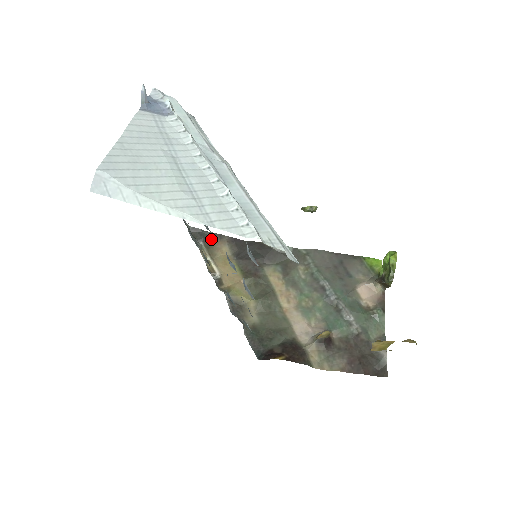
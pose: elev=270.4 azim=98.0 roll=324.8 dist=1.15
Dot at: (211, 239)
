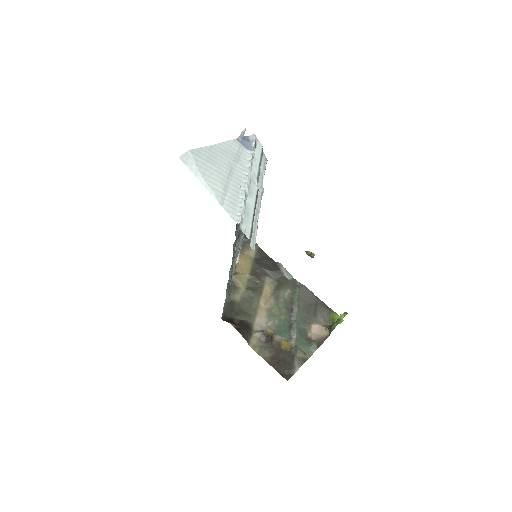
Dot at: (248, 242)
